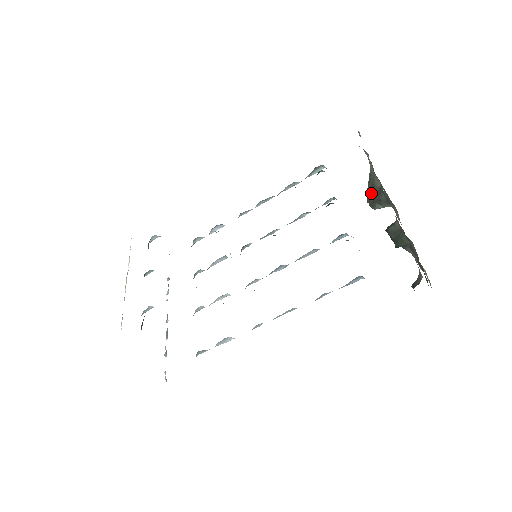
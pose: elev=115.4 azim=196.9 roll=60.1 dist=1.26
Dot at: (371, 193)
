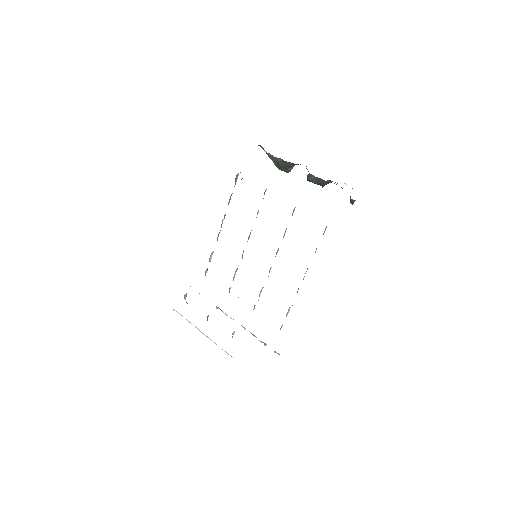
Dot at: (279, 165)
